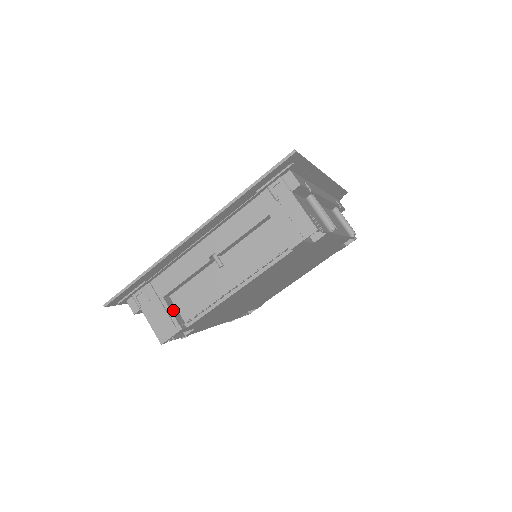
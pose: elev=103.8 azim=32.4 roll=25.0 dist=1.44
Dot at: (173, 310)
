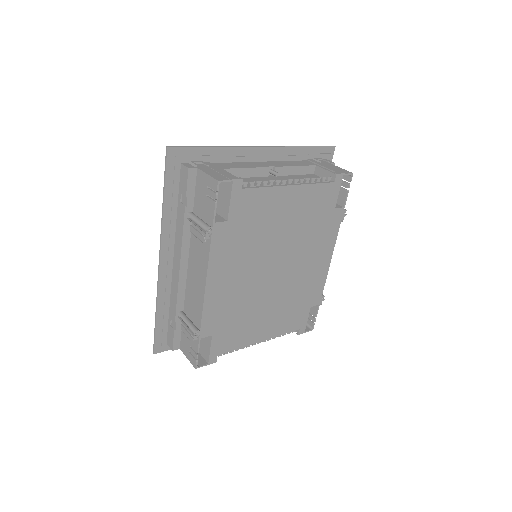
Dot at: occluded
